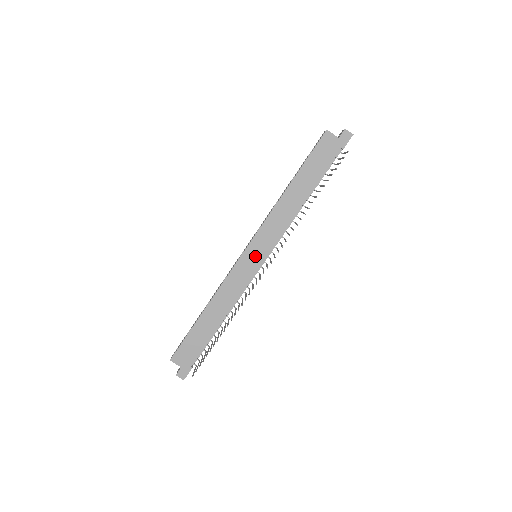
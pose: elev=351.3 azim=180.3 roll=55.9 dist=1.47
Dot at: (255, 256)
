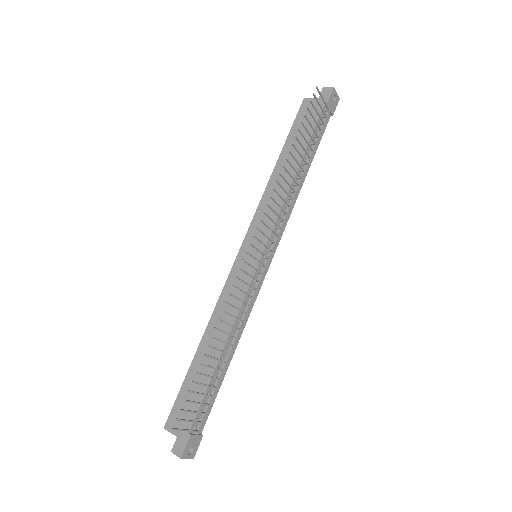
Dot at: (251, 253)
